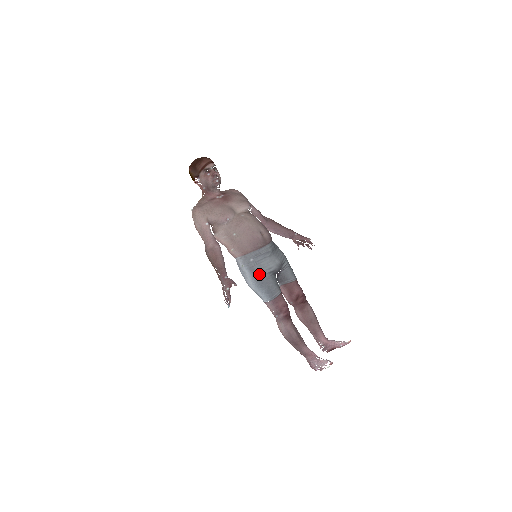
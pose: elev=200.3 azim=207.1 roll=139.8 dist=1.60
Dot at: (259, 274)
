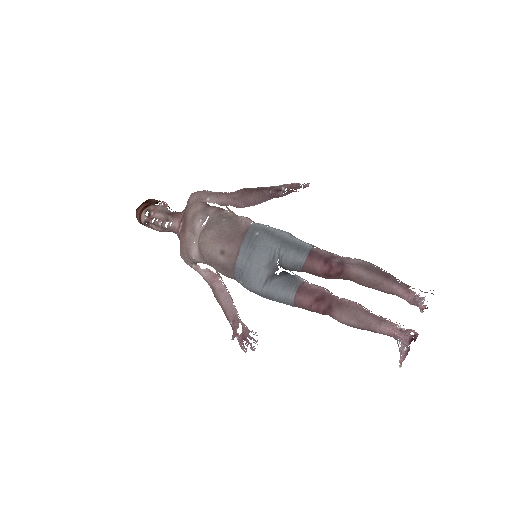
Dot at: (257, 293)
